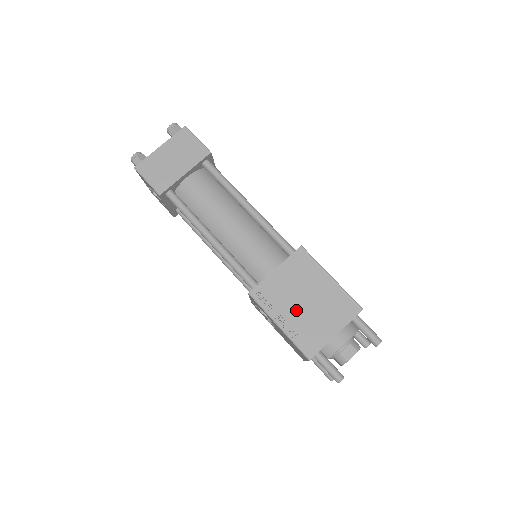
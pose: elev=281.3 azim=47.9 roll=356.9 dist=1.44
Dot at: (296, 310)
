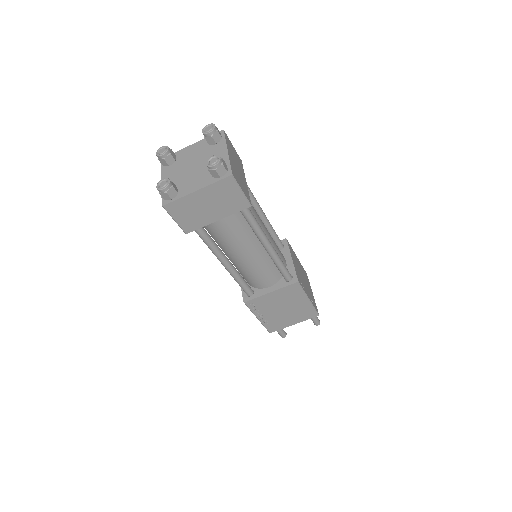
Dot at: (274, 313)
